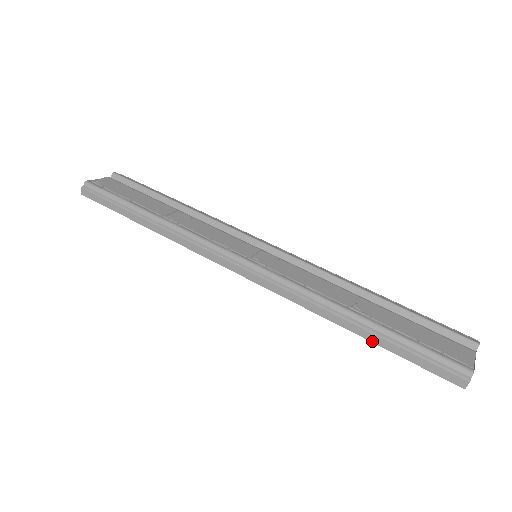
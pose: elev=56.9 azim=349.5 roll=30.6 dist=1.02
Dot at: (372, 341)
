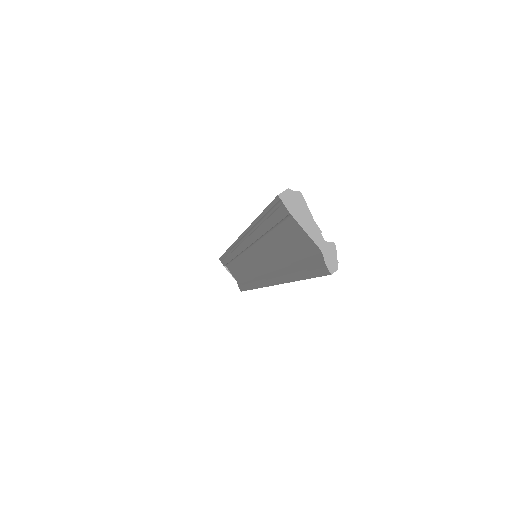
Dot at: (258, 217)
